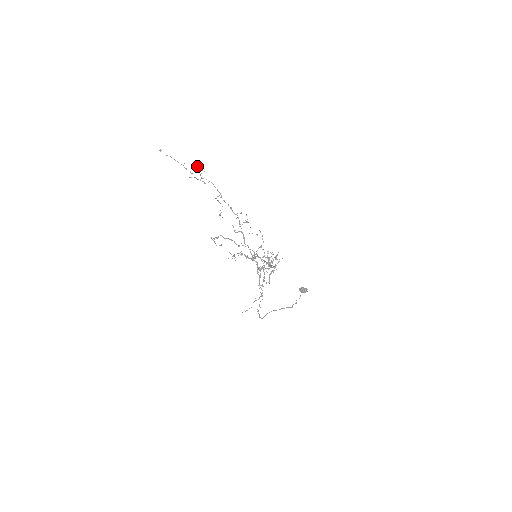
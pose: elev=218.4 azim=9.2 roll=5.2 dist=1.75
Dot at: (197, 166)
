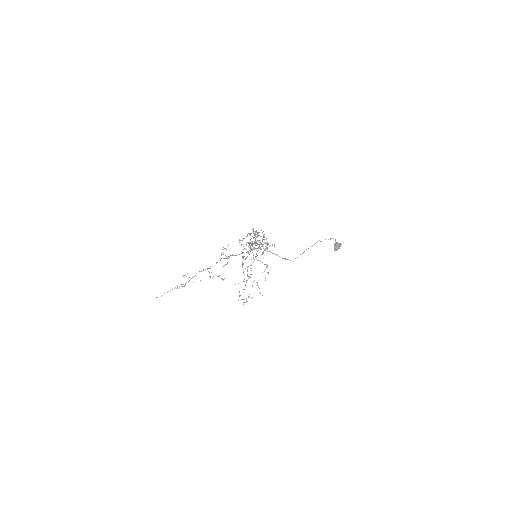
Dot at: occluded
